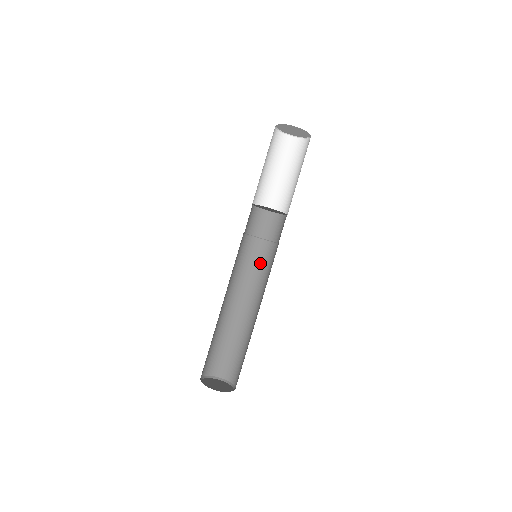
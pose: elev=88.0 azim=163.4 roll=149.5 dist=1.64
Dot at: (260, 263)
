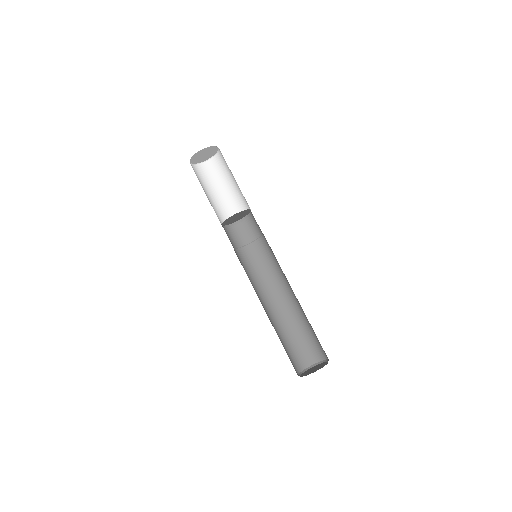
Dot at: (269, 257)
